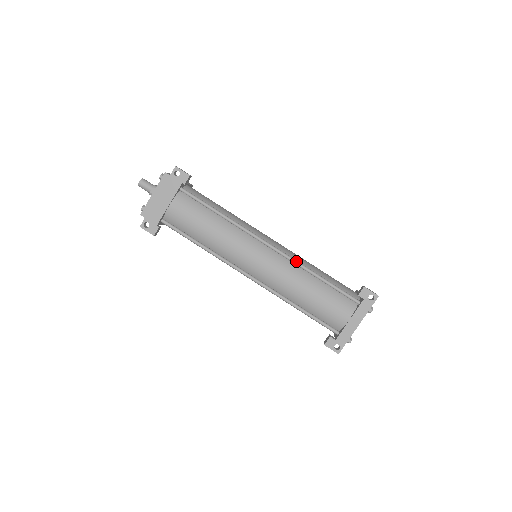
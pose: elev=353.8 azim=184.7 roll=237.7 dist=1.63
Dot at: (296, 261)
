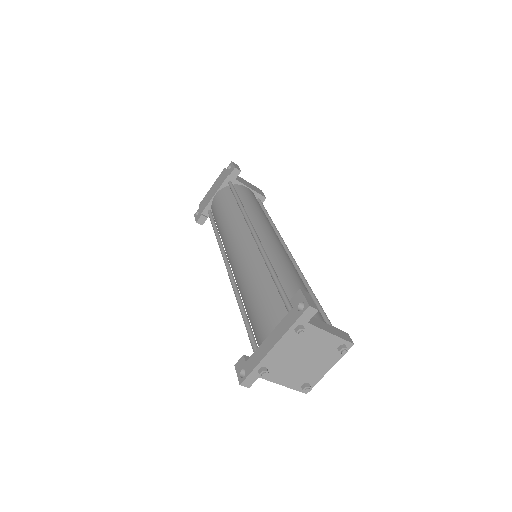
Dot at: (263, 252)
